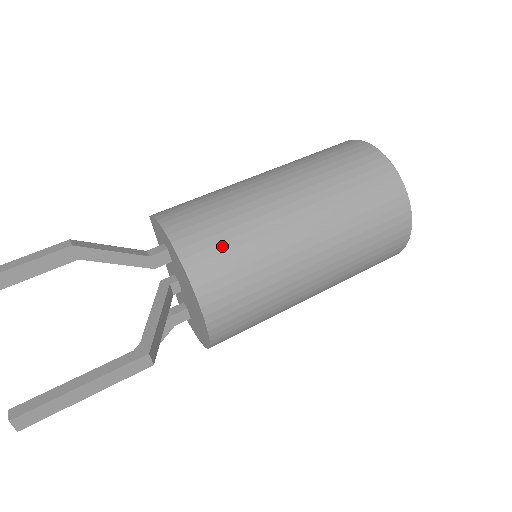
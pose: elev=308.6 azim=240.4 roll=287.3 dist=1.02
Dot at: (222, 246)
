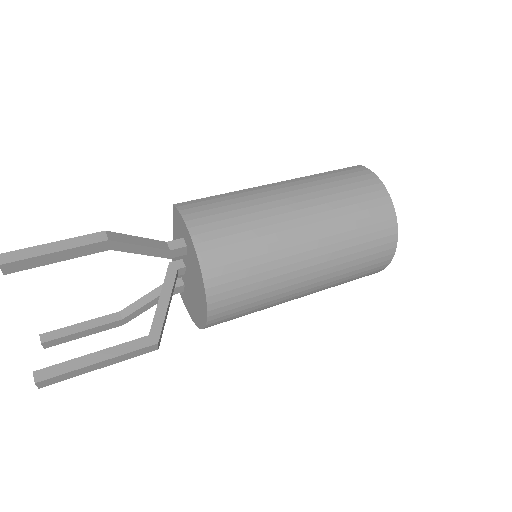
Dot at: (239, 264)
